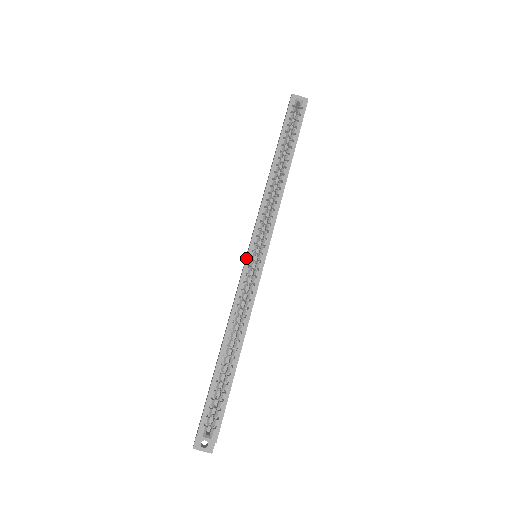
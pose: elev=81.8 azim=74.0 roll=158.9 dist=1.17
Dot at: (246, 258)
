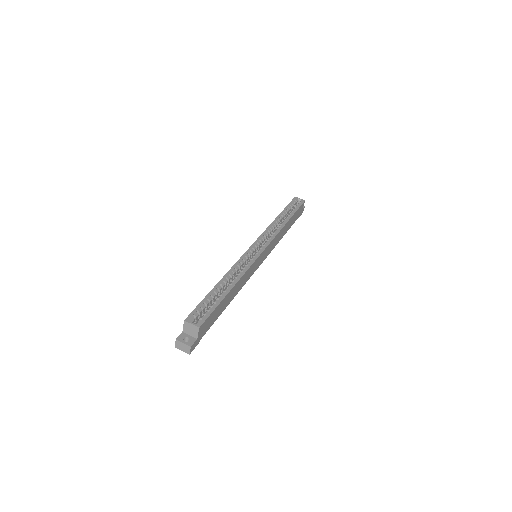
Dot at: (250, 247)
